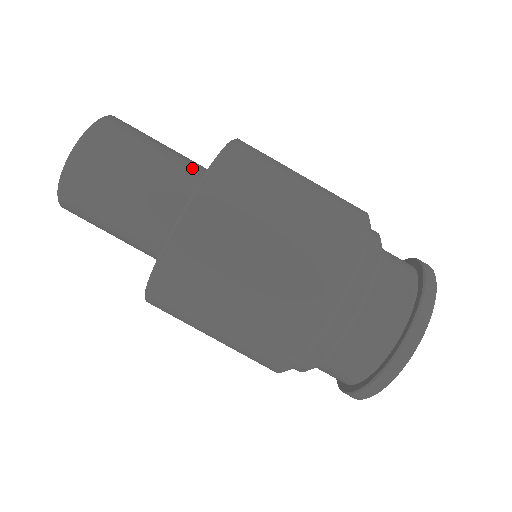
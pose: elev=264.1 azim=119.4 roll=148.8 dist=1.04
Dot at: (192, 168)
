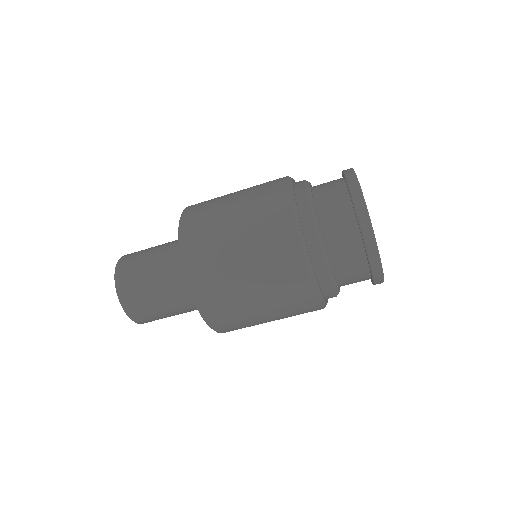
Dot at: (177, 257)
